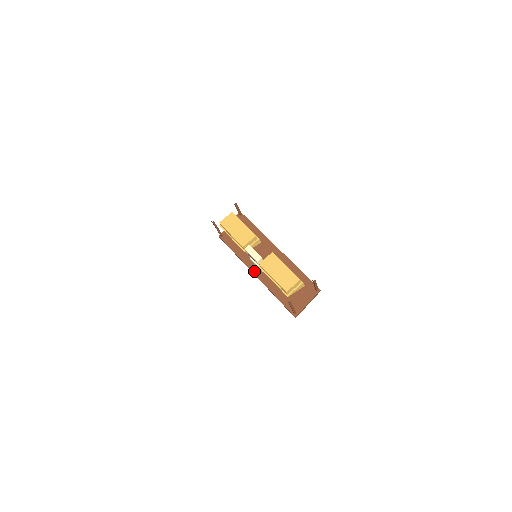
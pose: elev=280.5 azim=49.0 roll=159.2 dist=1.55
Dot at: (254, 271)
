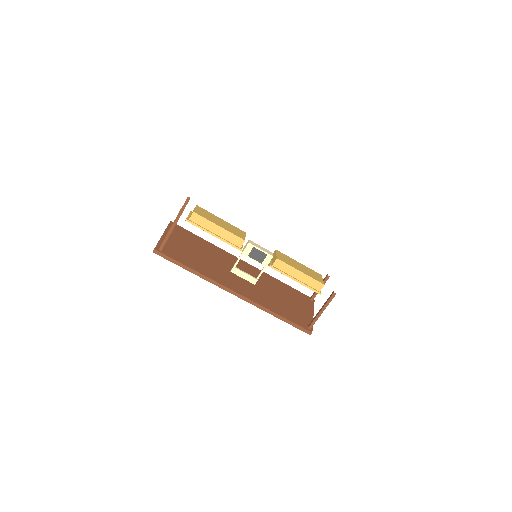
Dot at: (234, 289)
